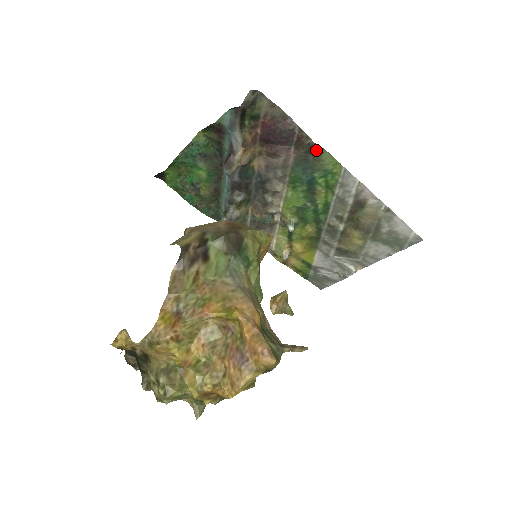
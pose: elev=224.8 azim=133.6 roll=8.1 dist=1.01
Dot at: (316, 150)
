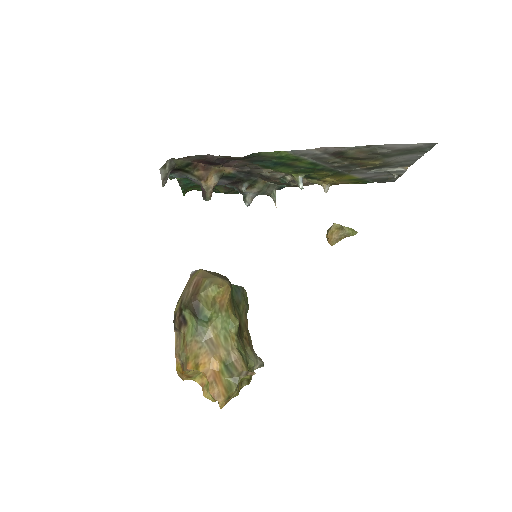
Dot at: (251, 156)
